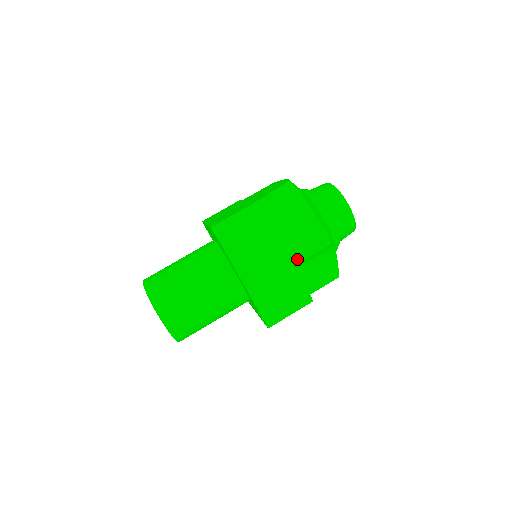
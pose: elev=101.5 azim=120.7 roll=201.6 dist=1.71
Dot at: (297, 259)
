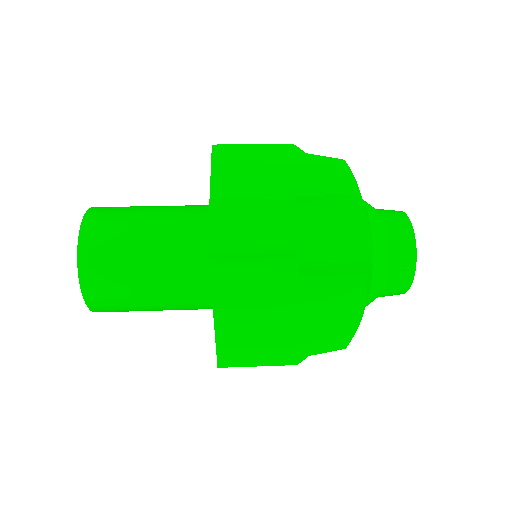
Dot at: (301, 191)
